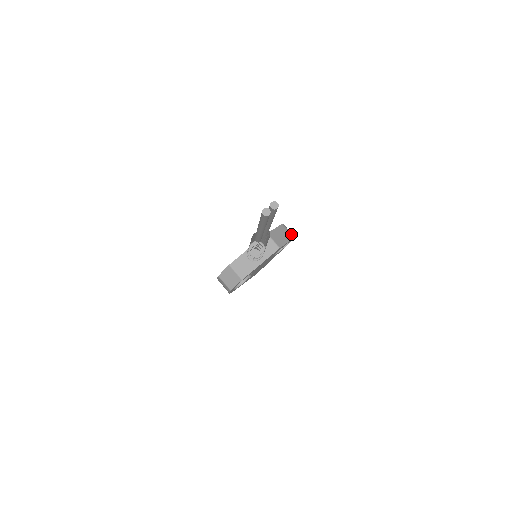
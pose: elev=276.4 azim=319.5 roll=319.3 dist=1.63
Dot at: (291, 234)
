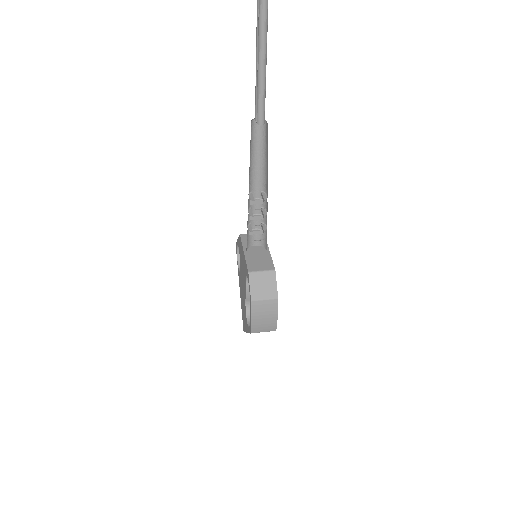
Dot at: occluded
